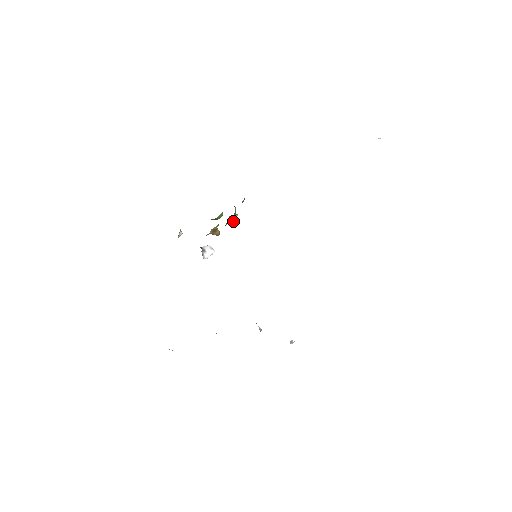
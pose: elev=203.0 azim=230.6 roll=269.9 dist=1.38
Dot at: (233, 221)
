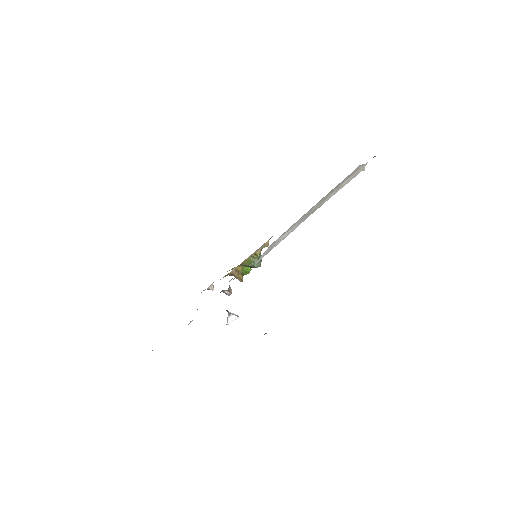
Dot at: (256, 266)
